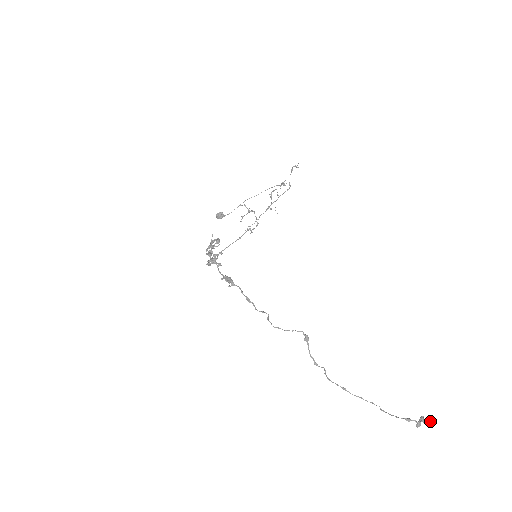
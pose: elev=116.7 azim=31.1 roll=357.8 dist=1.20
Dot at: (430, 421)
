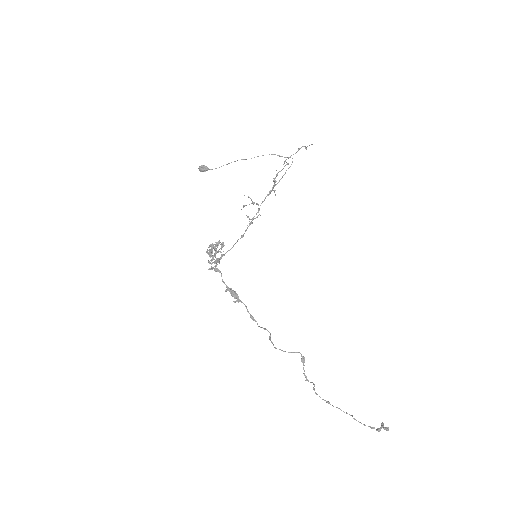
Dot at: (388, 428)
